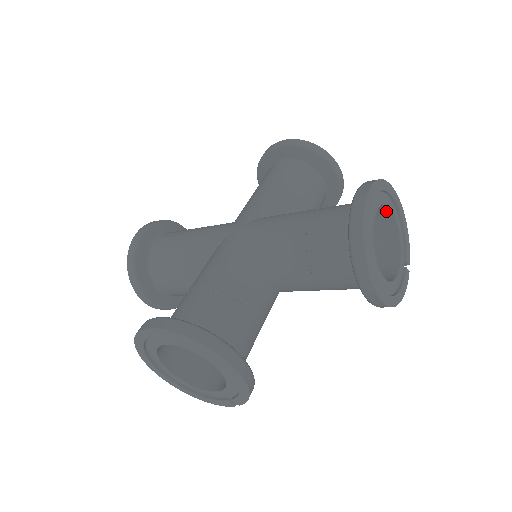
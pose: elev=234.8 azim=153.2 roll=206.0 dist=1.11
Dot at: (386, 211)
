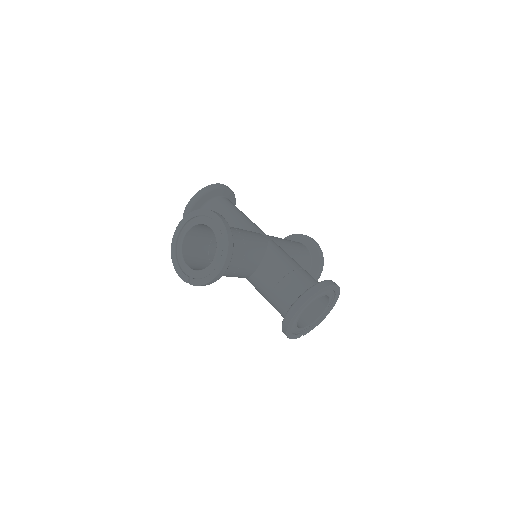
Dot at: (325, 304)
